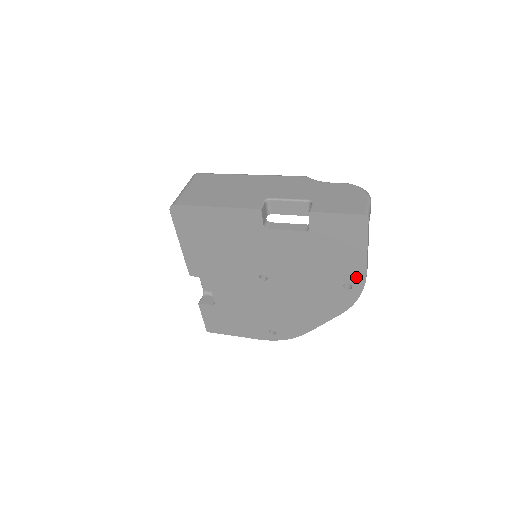
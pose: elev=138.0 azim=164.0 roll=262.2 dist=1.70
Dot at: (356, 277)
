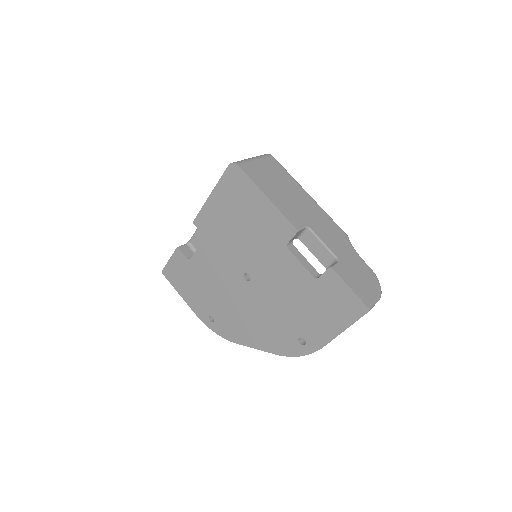
Dot at: (315, 341)
